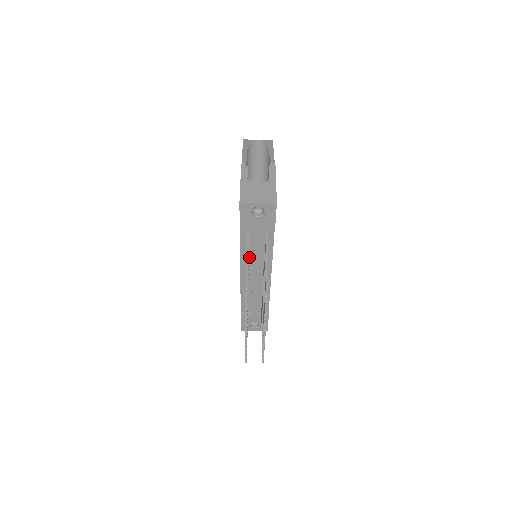
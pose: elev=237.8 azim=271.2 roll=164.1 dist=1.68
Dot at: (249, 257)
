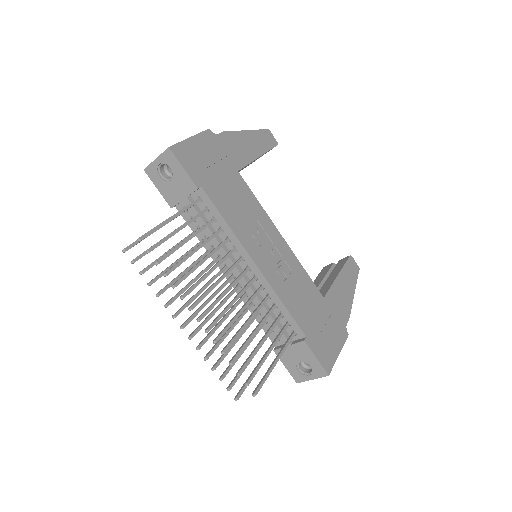
Dot at: occluded
